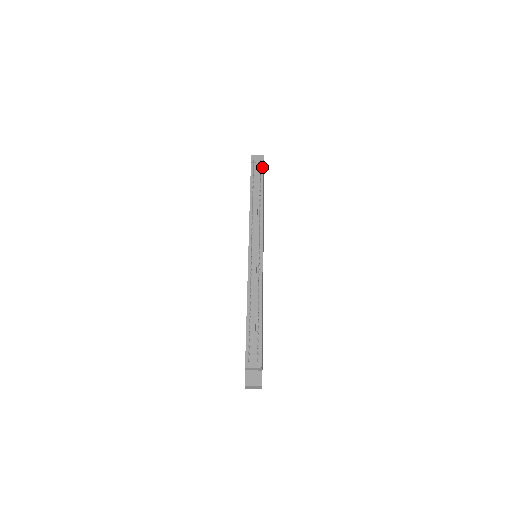
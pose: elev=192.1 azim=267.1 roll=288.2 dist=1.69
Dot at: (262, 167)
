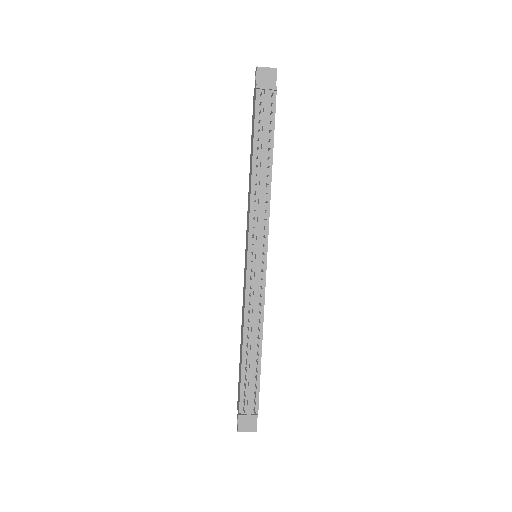
Dot at: (274, 100)
